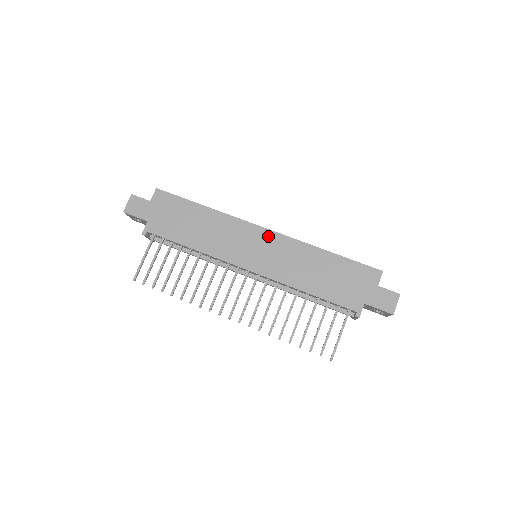
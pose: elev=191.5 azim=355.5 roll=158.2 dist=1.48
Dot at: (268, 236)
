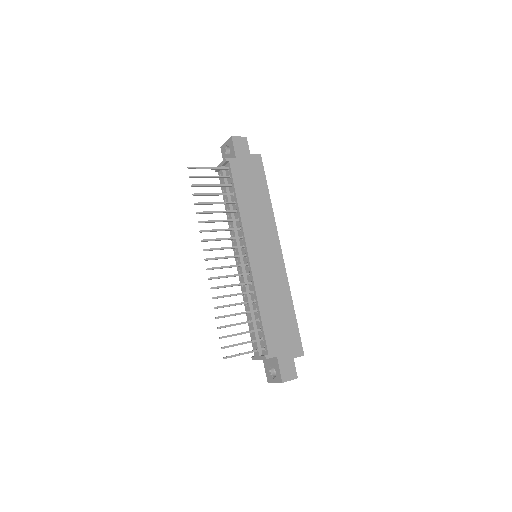
Dot at: (278, 256)
